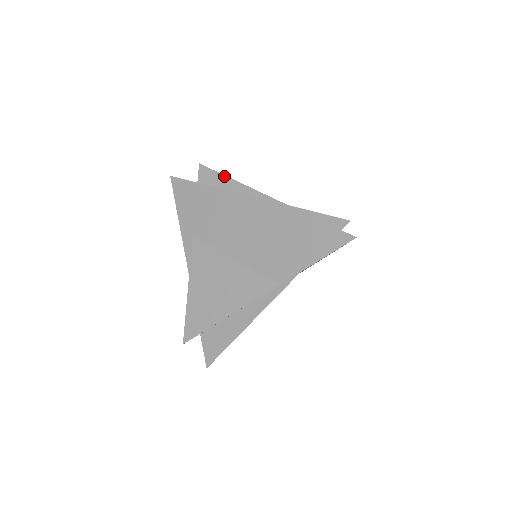
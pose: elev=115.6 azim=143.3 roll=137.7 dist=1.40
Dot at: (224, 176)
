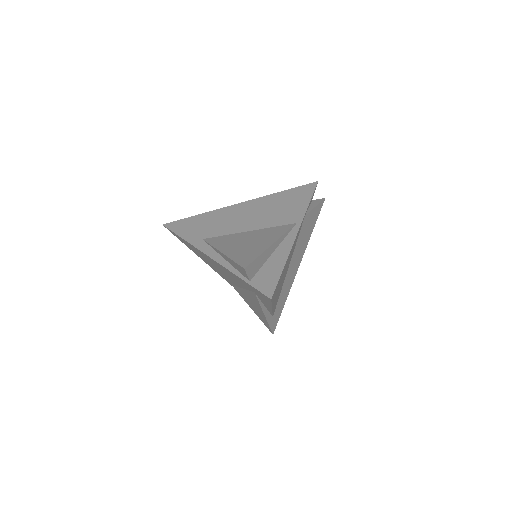
Dot at: occluded
